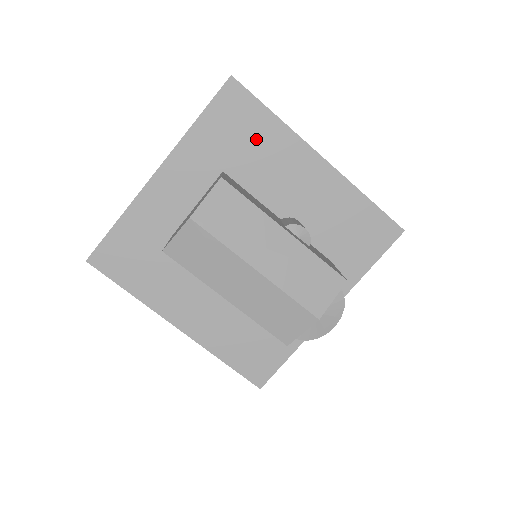
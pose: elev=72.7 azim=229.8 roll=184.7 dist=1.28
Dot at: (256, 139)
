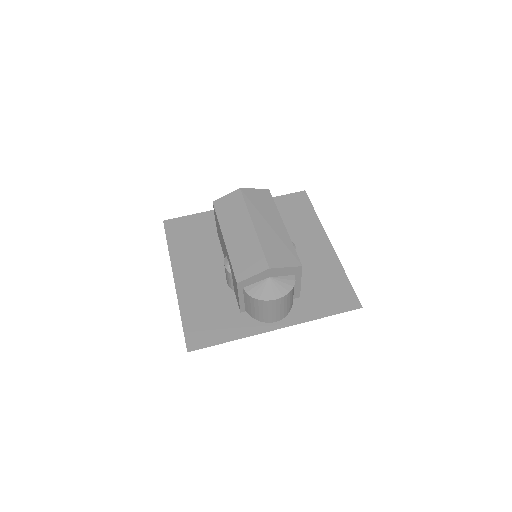
Dot at: (299, 218)
